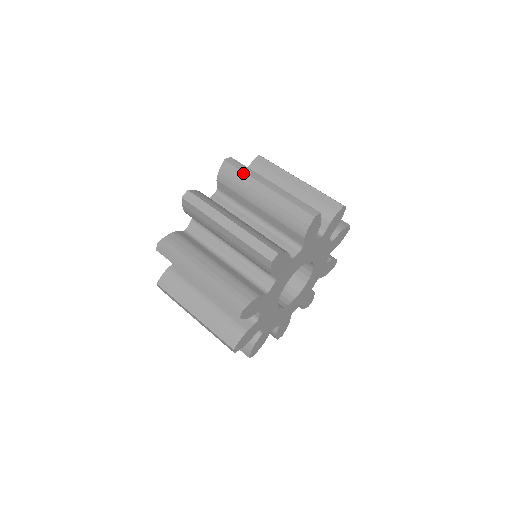
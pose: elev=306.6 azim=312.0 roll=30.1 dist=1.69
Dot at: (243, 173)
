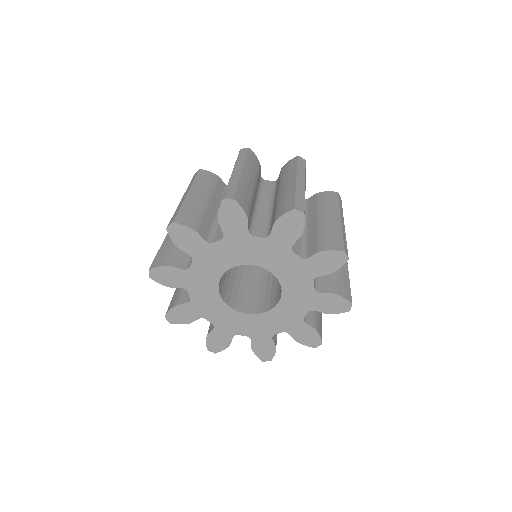
Dot at: (338, 203)
